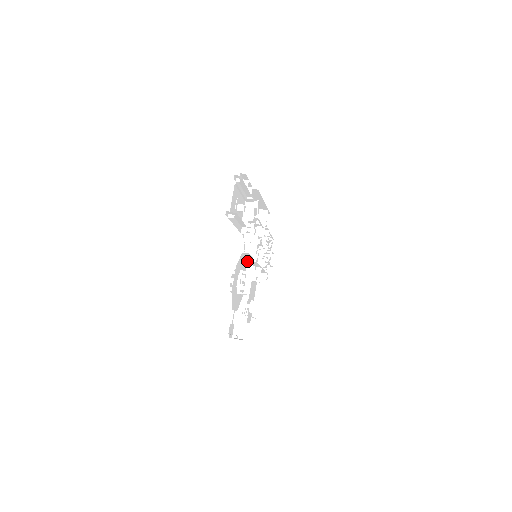
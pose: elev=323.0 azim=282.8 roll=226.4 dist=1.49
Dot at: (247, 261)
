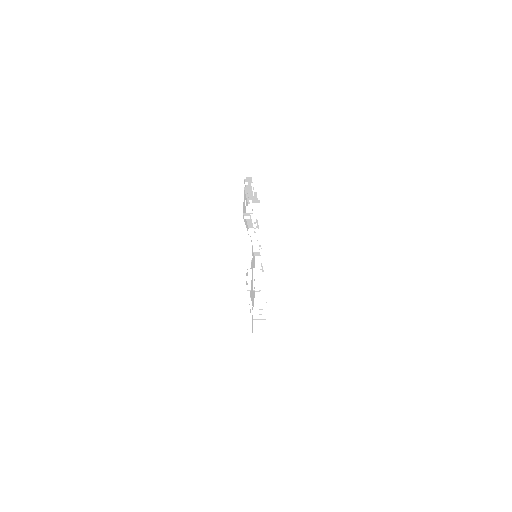
Dot at: (255, 260)
